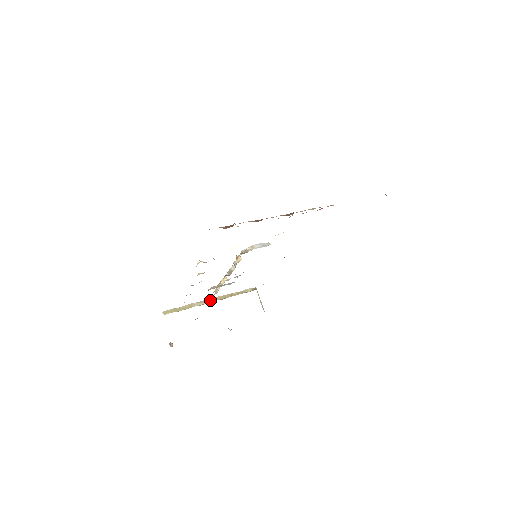
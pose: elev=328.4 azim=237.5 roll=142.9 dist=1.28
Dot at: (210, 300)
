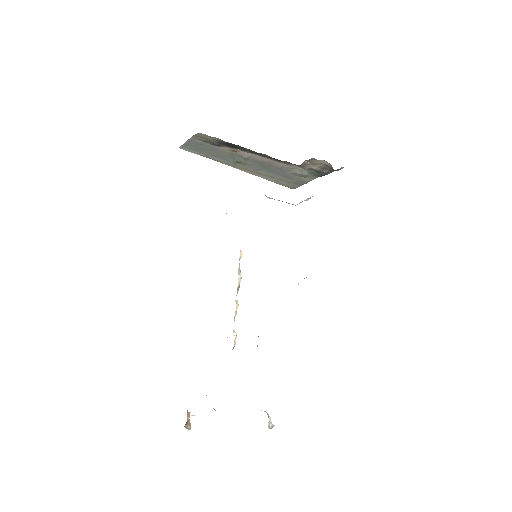
Dot at: occluded
